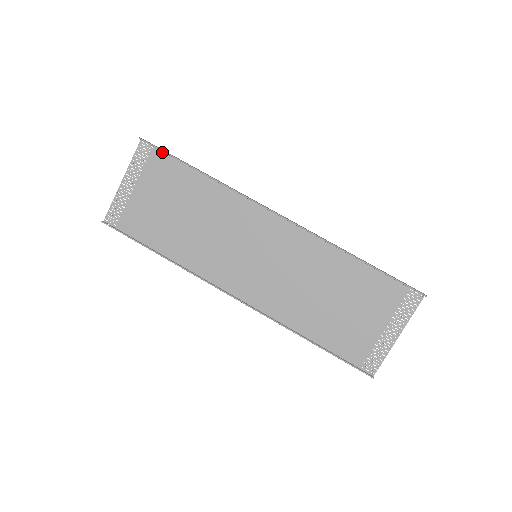
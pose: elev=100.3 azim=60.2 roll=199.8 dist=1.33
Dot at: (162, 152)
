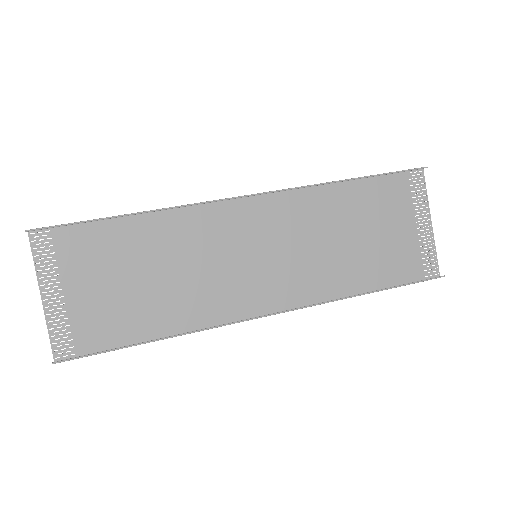
Dot at: (66, 228)
